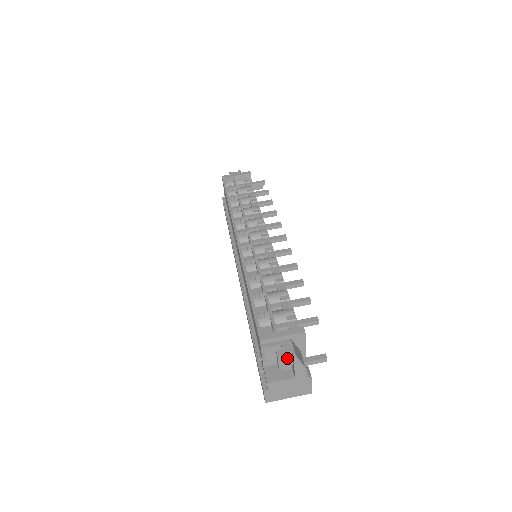
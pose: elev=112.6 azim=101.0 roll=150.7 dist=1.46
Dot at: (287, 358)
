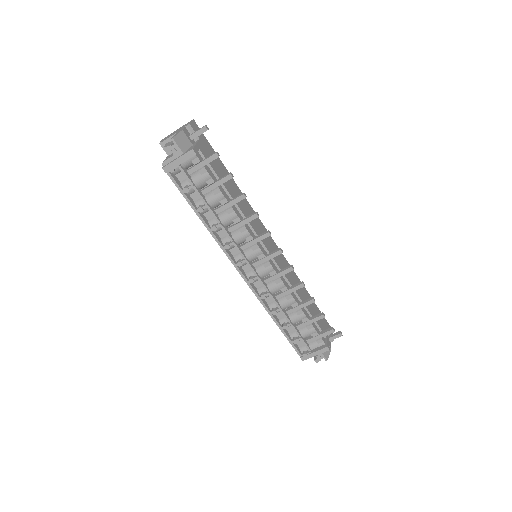
Dot at: occluded
